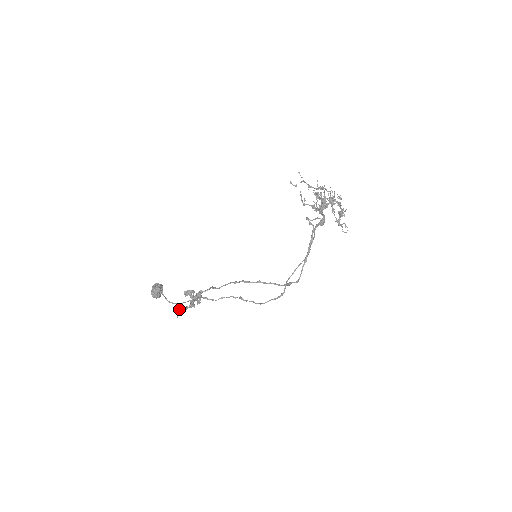
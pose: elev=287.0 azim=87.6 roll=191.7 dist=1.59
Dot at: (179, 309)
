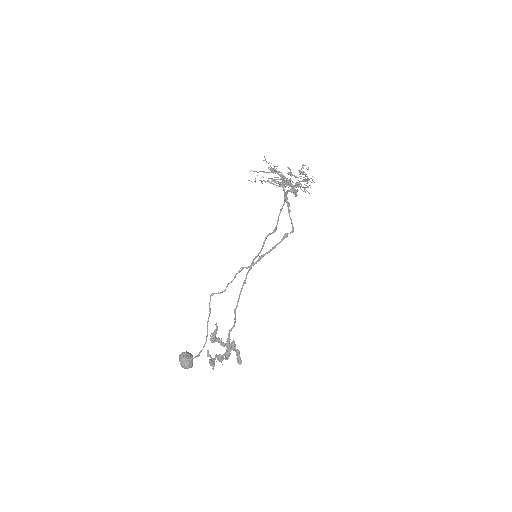
Dot at: (210, 356)
